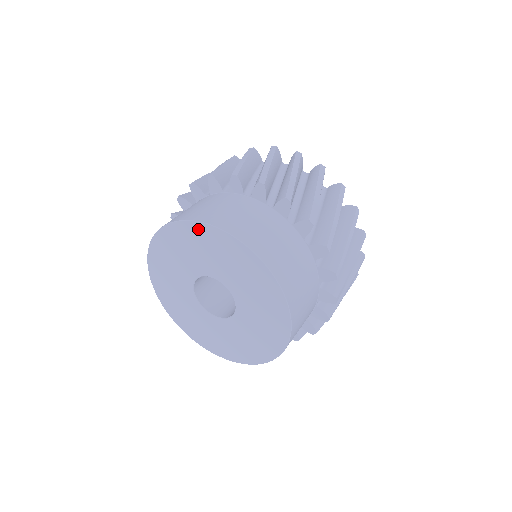
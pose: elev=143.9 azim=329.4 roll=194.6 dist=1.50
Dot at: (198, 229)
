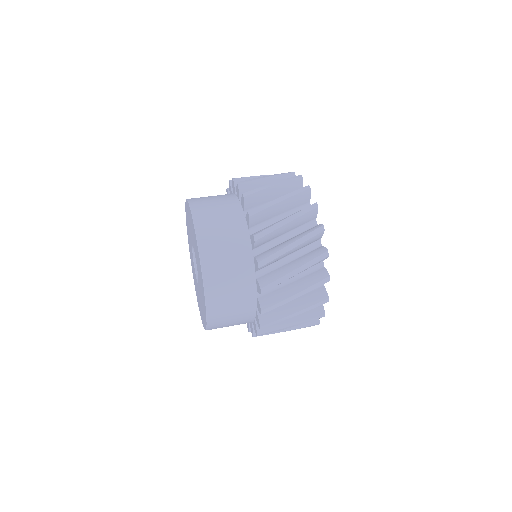
Dot at: occluded
